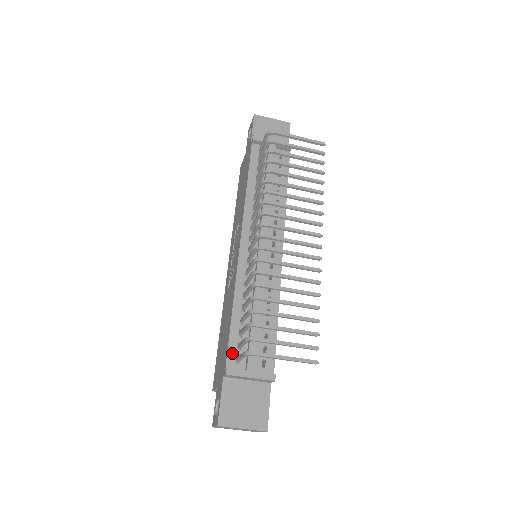
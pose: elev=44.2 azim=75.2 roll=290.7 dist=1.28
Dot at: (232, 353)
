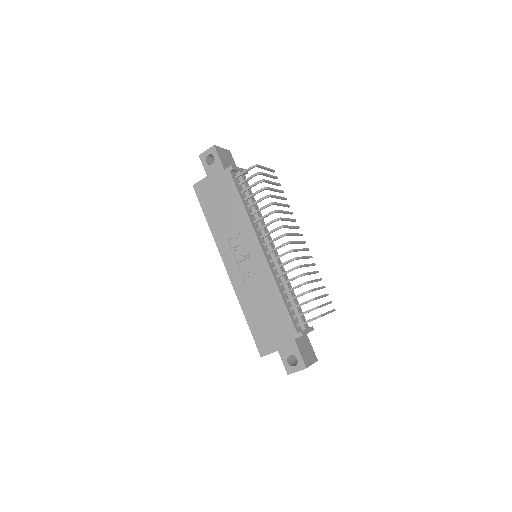
Dot at: (294, 323)
